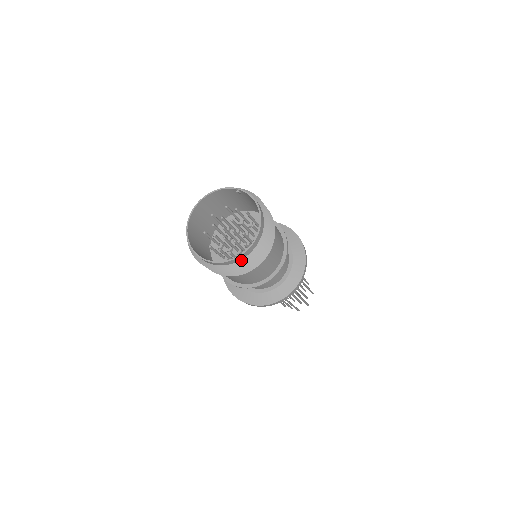
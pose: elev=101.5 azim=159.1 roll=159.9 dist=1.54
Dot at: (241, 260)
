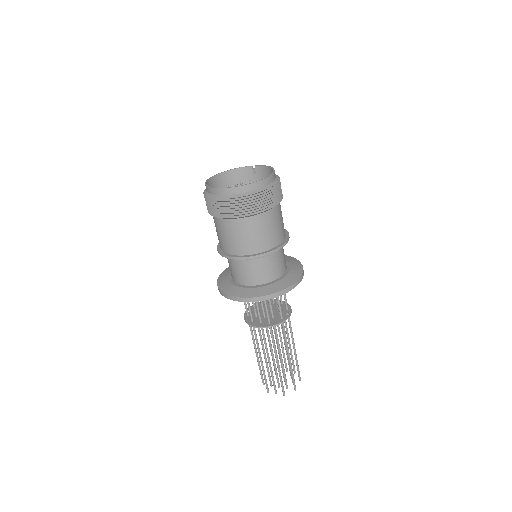
Dot at: (254, 190)
